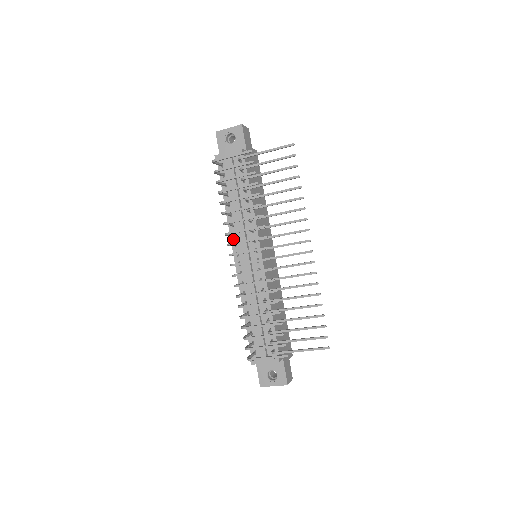
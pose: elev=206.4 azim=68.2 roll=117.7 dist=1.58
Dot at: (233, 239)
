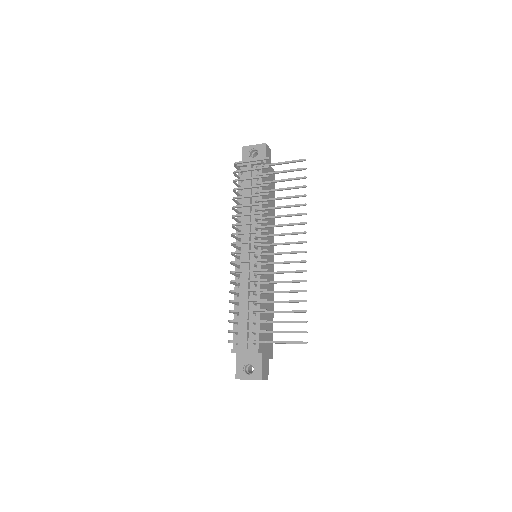
Dot at: (238, 236)
